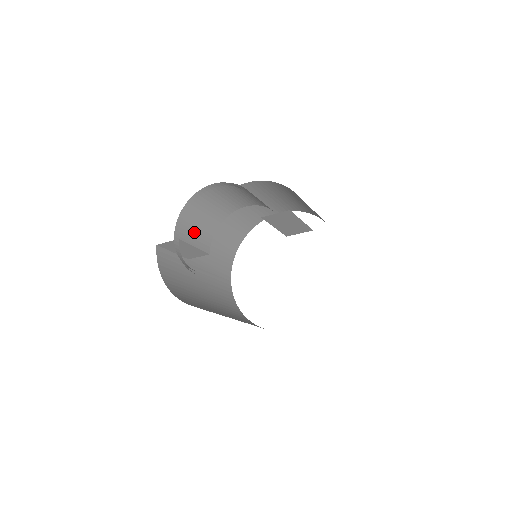
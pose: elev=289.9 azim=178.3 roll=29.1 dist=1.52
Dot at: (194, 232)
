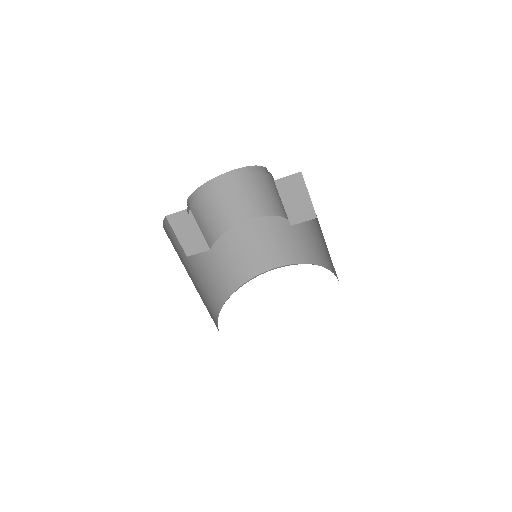
Dot at: (203, 219)
